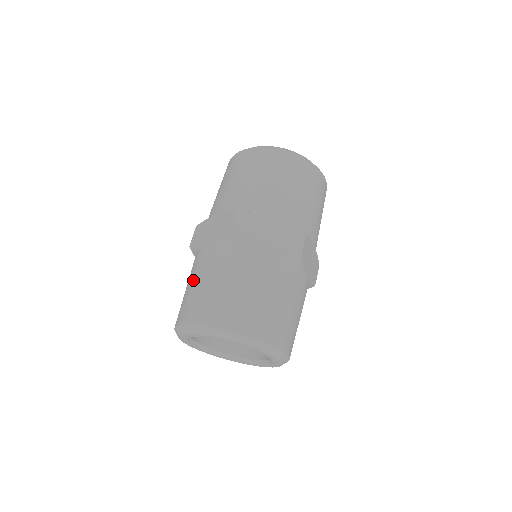
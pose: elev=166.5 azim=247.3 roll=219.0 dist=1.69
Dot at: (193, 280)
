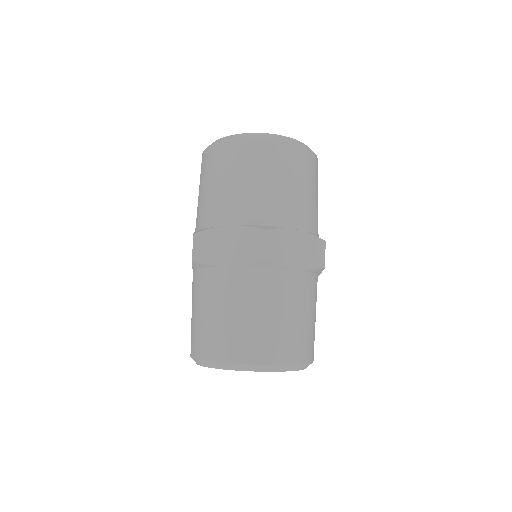
Dot at: (218, 308)
